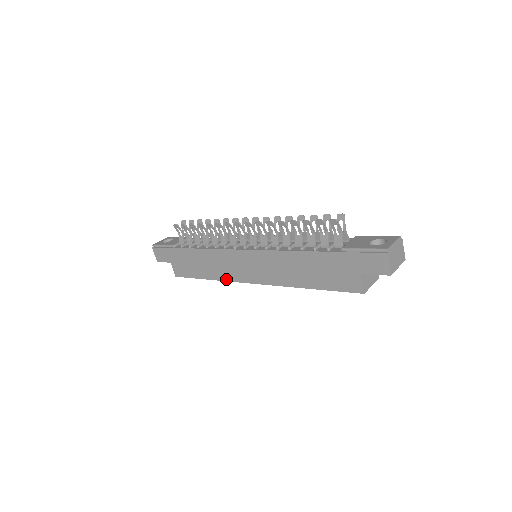
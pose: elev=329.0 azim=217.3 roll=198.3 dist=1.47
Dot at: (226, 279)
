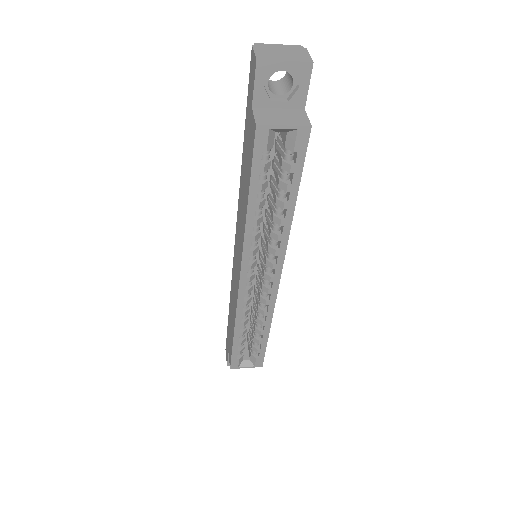
Dot at: (236, 309)
